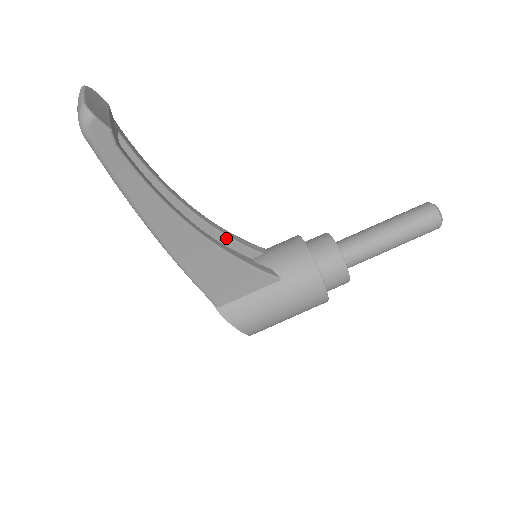
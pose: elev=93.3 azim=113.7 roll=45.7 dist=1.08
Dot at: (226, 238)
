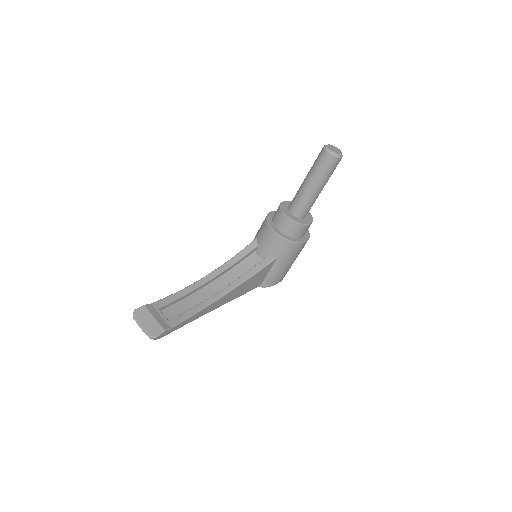
Dot at: (235, 264)
